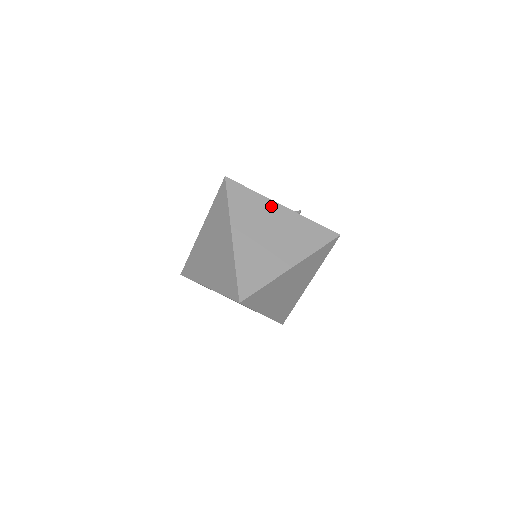
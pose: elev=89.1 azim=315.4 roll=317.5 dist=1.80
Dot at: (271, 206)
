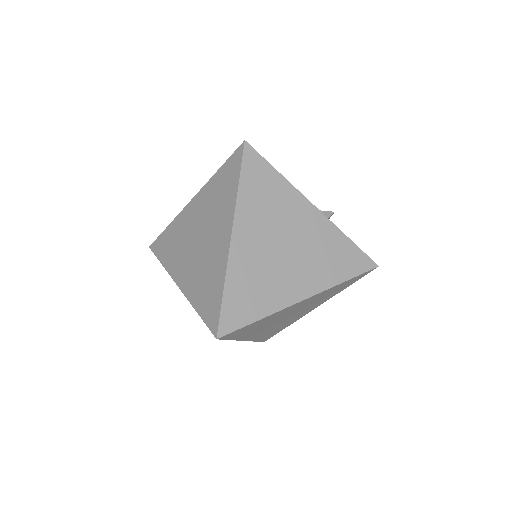
Dot at: (298, 202)
